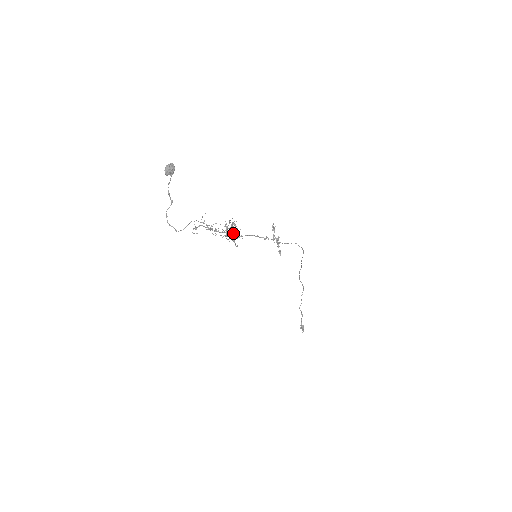
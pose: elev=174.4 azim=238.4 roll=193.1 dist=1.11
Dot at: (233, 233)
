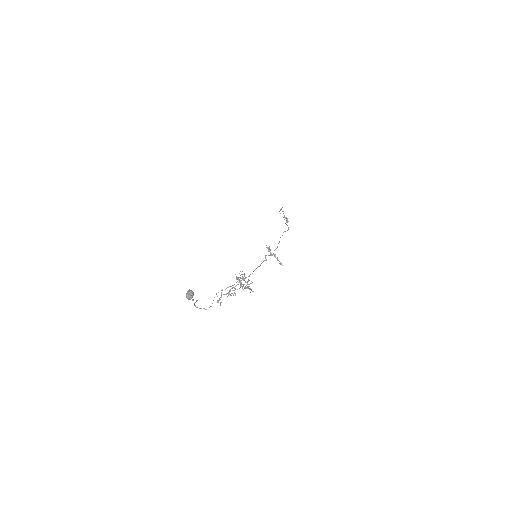
Dot at: (248, 287)
